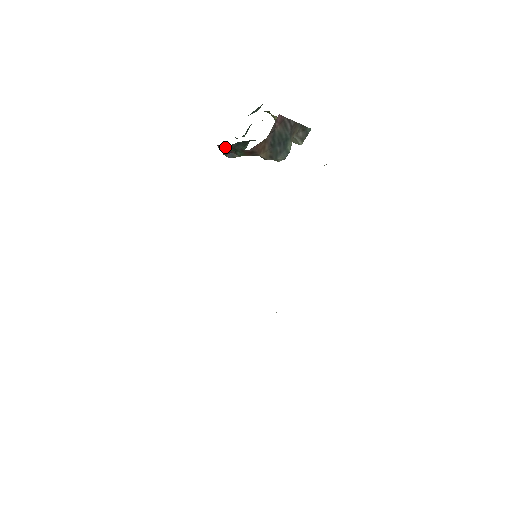
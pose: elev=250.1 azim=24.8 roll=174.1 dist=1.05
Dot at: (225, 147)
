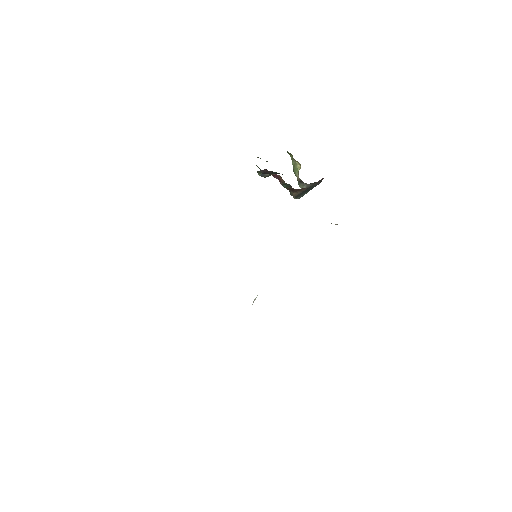
Dot at: (266, 170)
